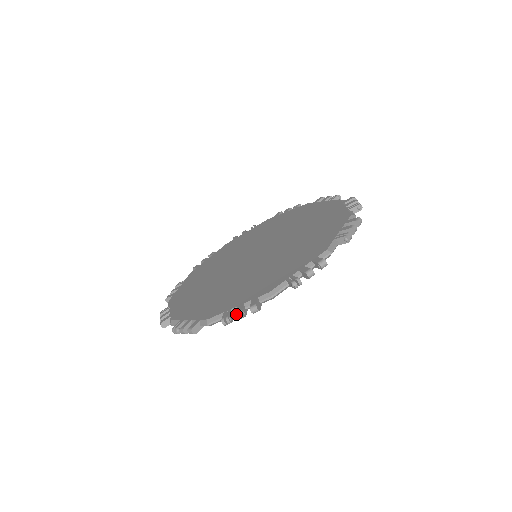
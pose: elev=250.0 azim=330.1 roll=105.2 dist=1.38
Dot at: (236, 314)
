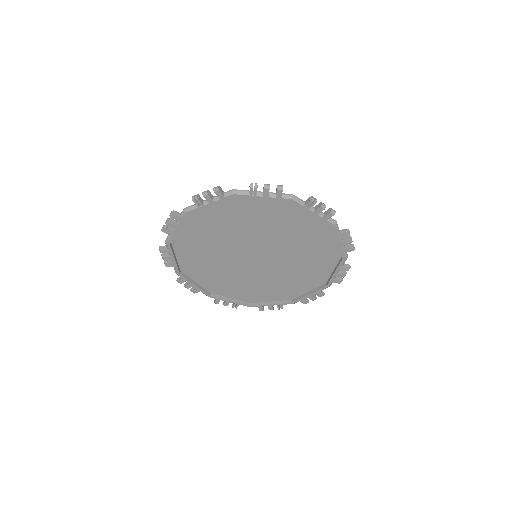
Dot at: (204, 191)
